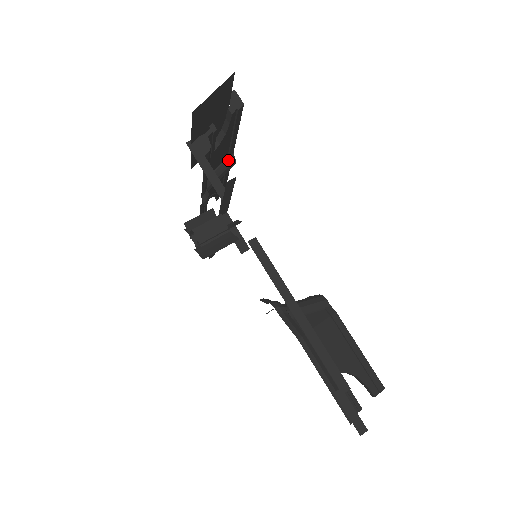
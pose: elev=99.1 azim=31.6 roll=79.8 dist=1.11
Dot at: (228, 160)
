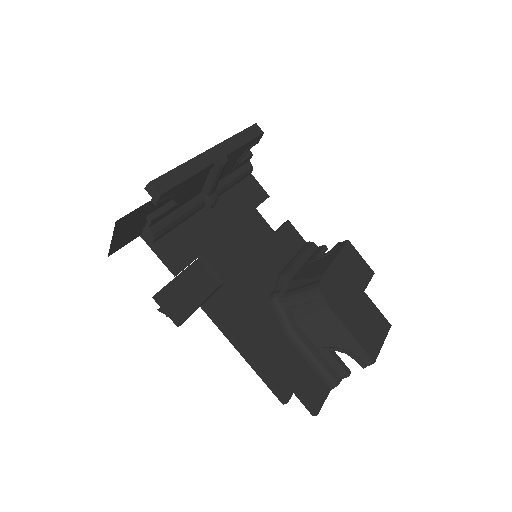
Dot at: (213, 169)
